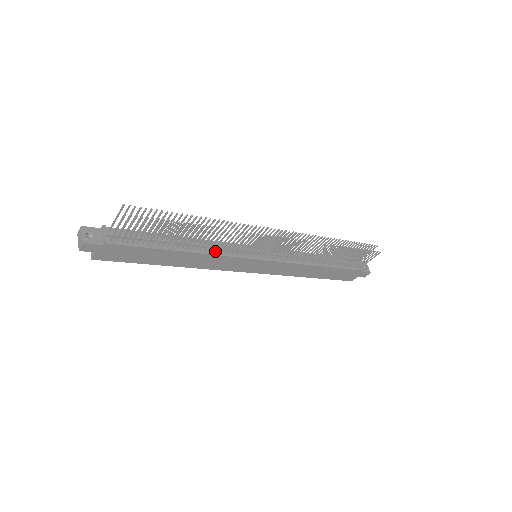
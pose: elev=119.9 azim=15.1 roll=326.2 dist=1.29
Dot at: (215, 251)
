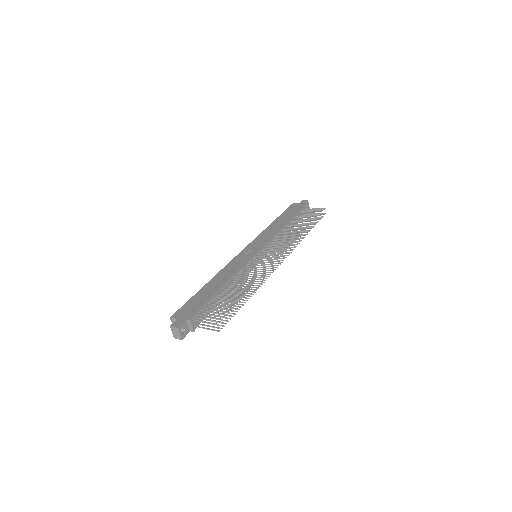
Dot at: occluded
